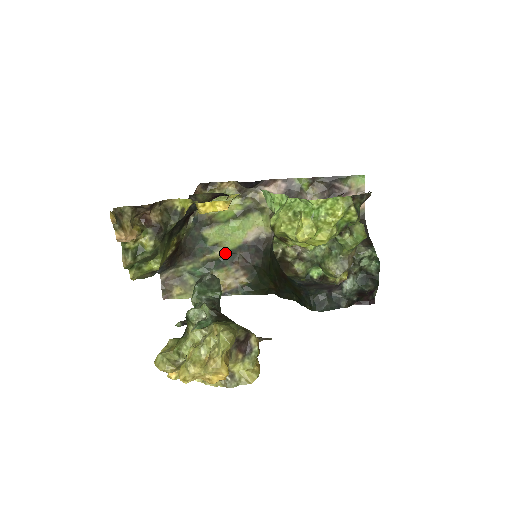
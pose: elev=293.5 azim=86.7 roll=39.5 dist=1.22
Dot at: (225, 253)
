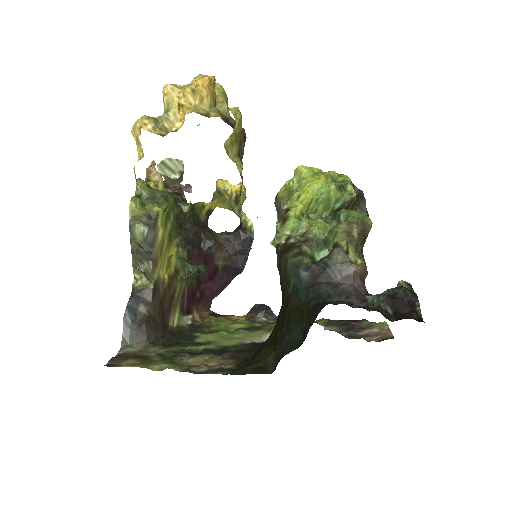
Dot at: (215, 348)
